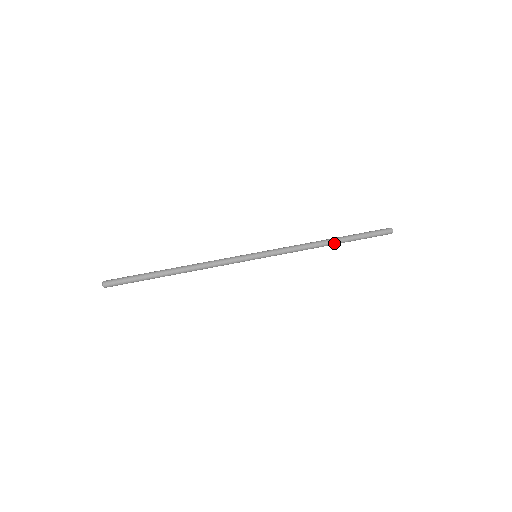
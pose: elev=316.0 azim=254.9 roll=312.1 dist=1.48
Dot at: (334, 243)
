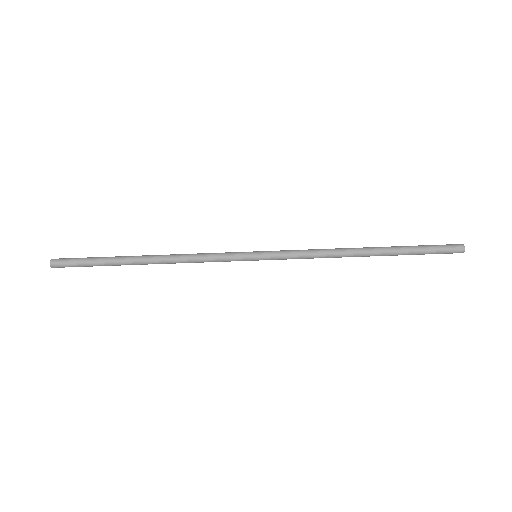
Dot at: occluded
